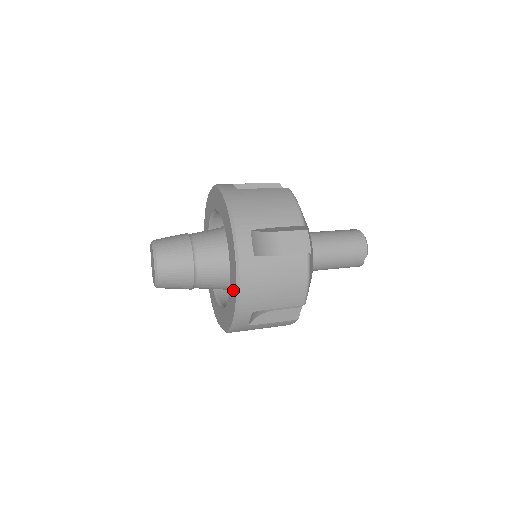
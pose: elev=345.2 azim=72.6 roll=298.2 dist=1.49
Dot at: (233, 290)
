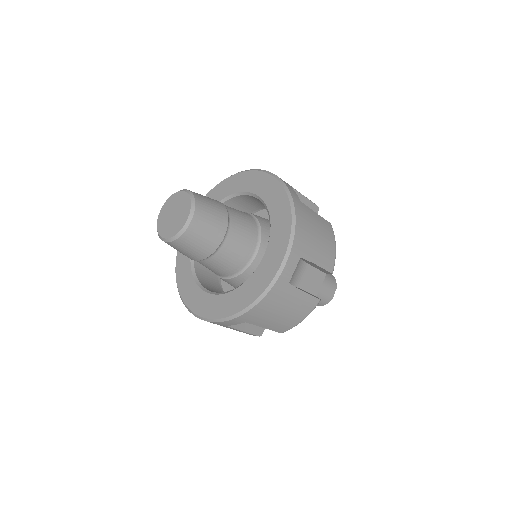
Dot at: (282, 230)
